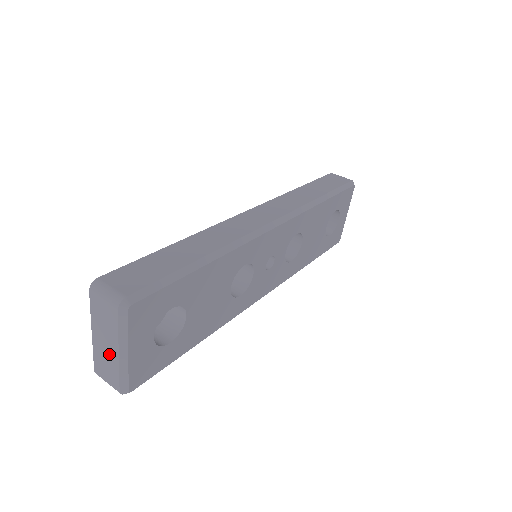
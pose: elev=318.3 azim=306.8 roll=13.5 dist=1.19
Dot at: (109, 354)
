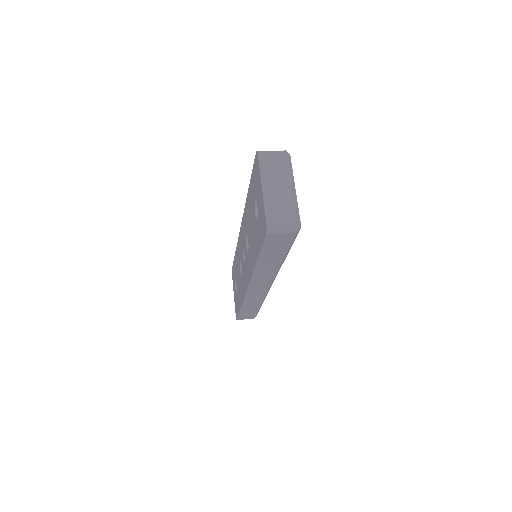
Dot at: (282, 194)
